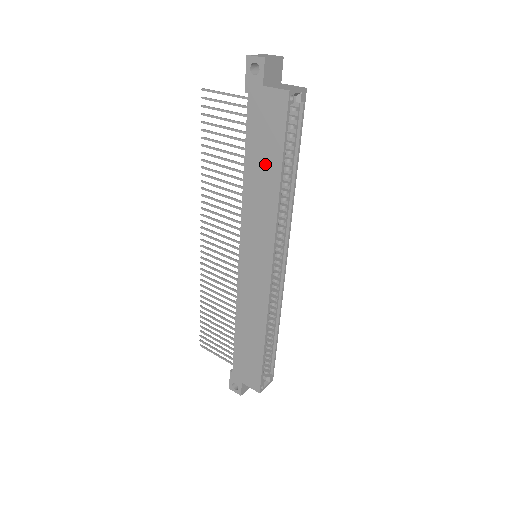
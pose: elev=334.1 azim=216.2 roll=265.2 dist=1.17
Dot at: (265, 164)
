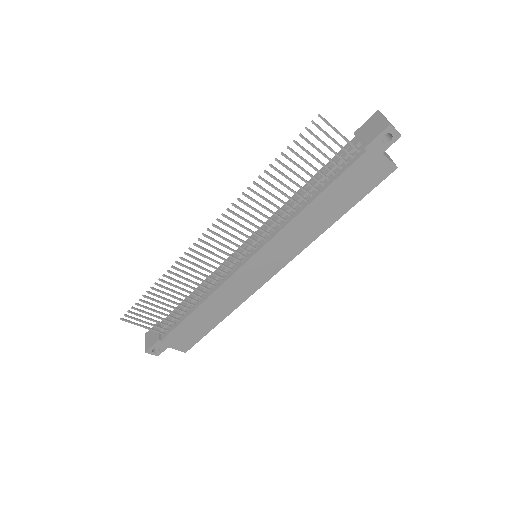
Dot at: (336, 205)
